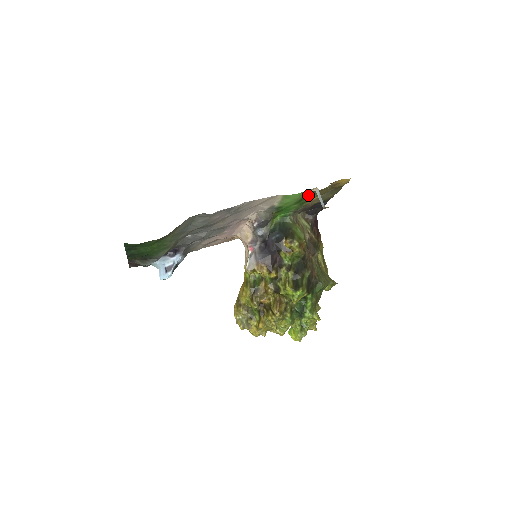
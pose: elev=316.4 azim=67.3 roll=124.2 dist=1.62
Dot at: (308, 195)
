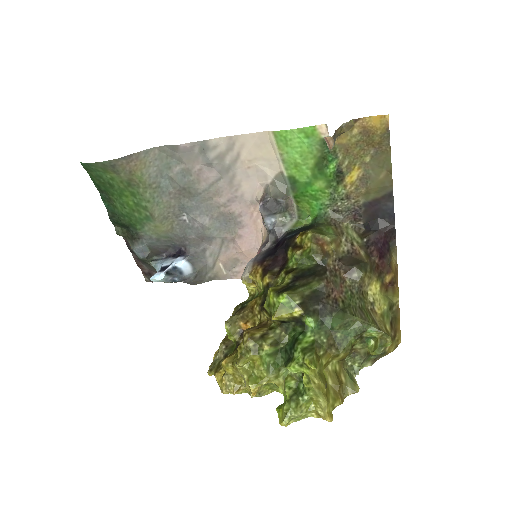
Dot at: (327, 152)
